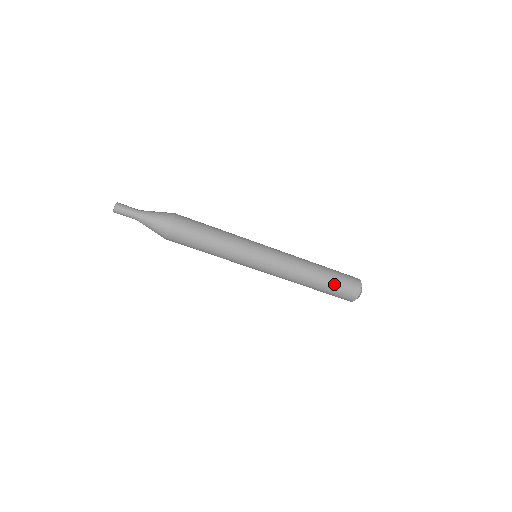
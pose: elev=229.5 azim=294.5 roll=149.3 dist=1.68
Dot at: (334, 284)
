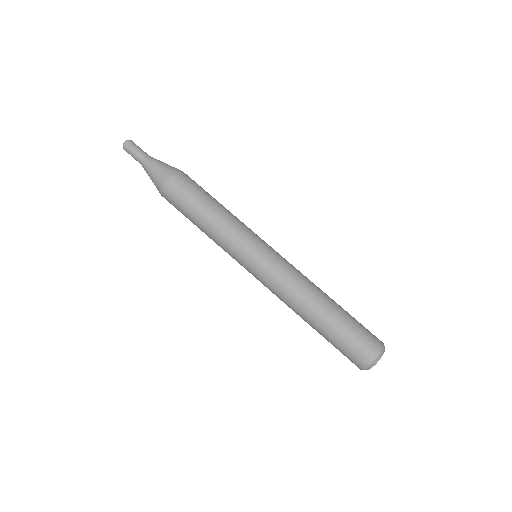
Dot at: (348, 321)
